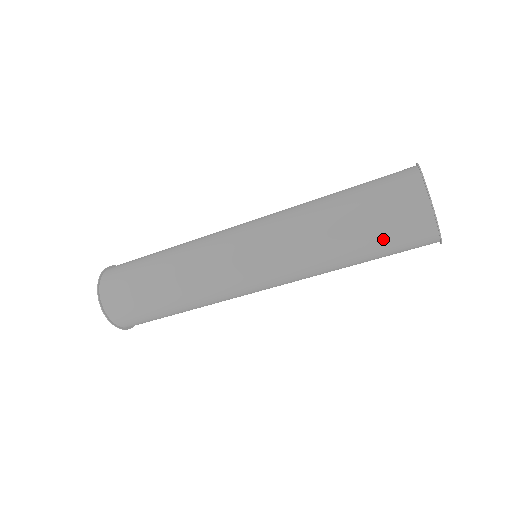
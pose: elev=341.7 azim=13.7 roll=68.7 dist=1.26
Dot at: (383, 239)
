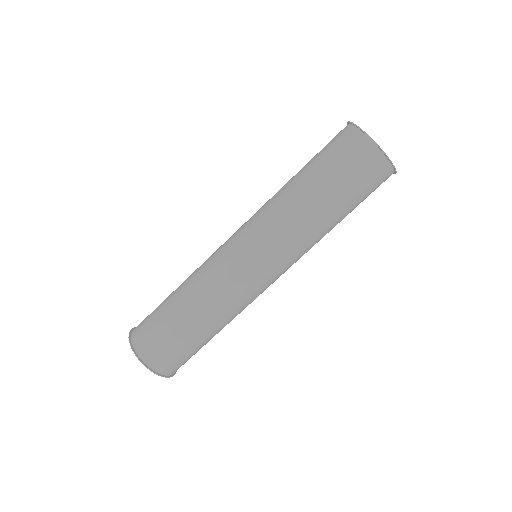
Dot at: (341, 176)
